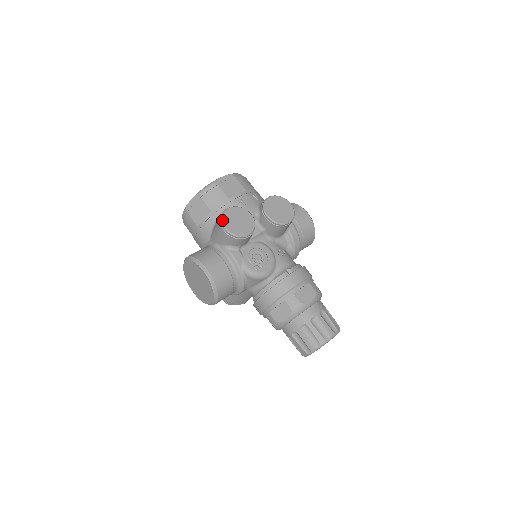
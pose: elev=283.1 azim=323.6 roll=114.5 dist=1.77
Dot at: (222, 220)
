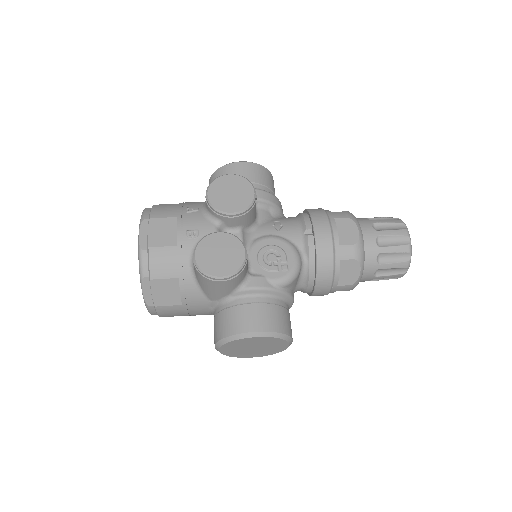
Dot at: (207, 275)
